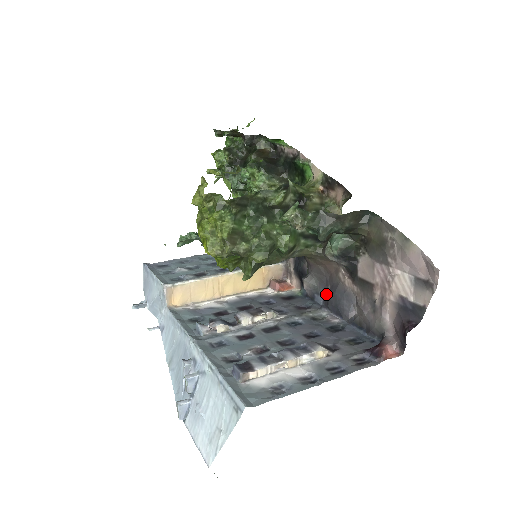
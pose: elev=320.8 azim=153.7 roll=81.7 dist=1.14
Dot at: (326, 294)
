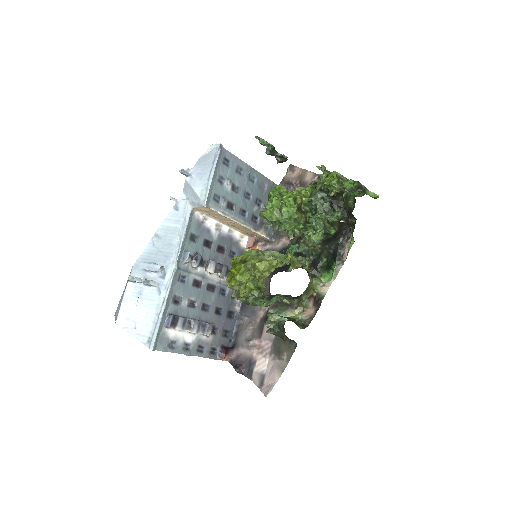
Dot at: occluded
